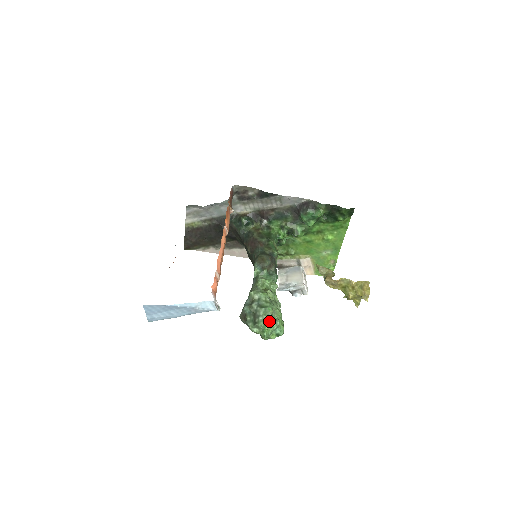
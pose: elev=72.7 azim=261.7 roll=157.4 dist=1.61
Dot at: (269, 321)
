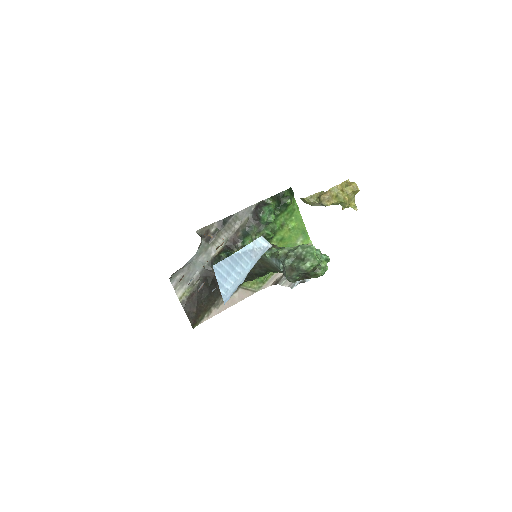
Dot at: (311, 249)
